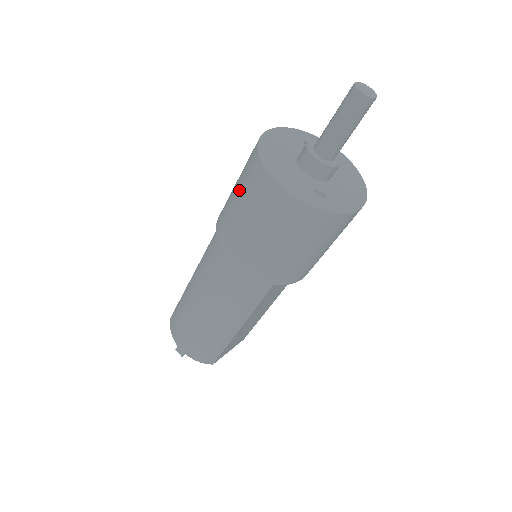
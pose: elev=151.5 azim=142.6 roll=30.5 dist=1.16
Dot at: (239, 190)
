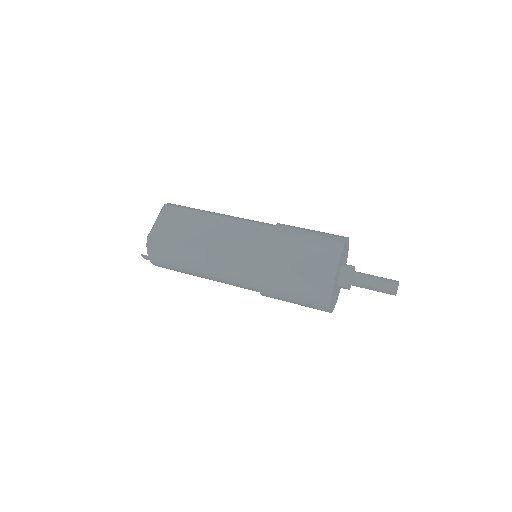
Dot at: (301, 285)
